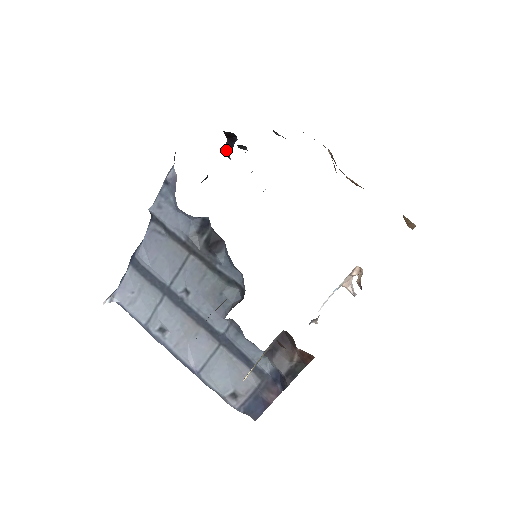
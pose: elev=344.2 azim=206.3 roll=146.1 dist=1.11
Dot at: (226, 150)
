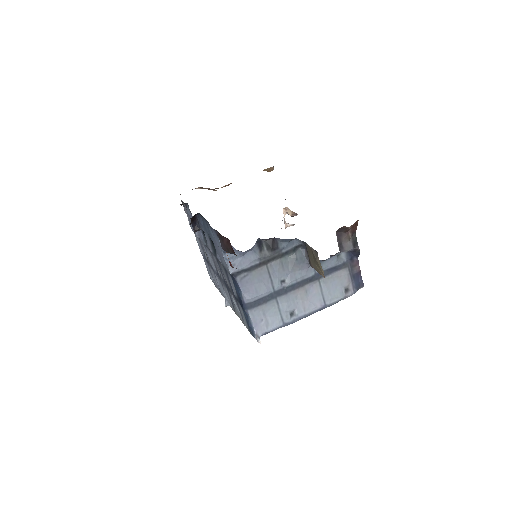
Dot at: (195, 229)
